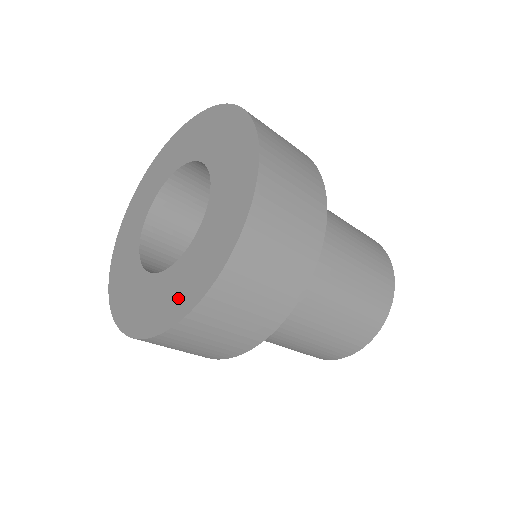
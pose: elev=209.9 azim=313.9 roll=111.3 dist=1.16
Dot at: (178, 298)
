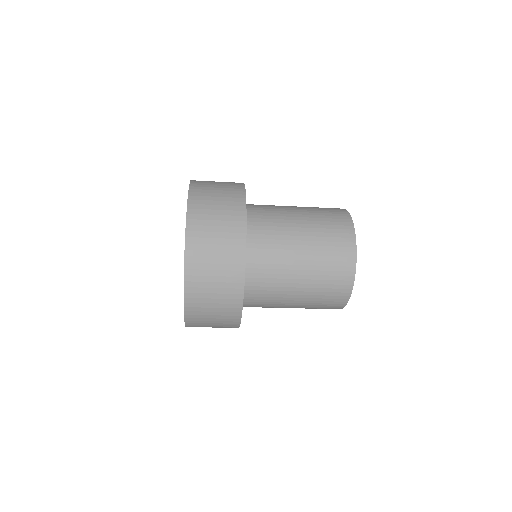
Dot at: occluded
